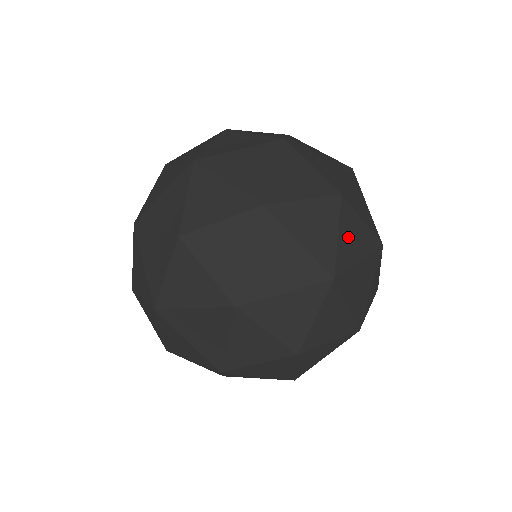
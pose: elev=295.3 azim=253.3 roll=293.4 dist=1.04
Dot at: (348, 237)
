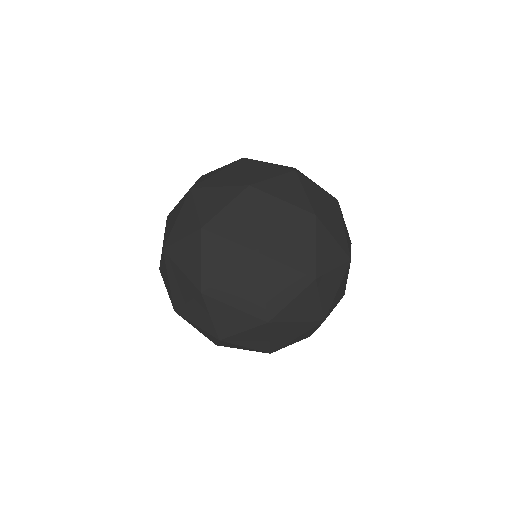
Dot at: (327, 292)
